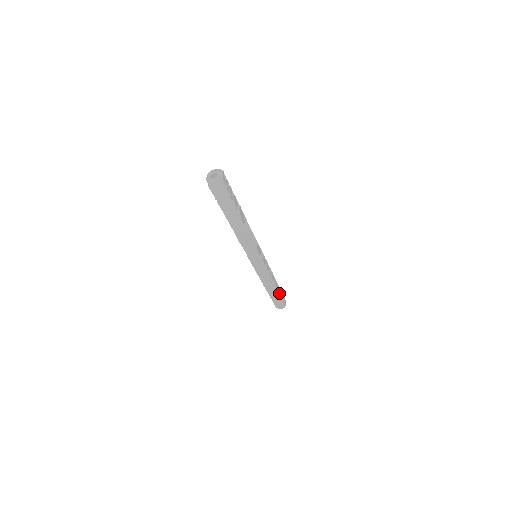
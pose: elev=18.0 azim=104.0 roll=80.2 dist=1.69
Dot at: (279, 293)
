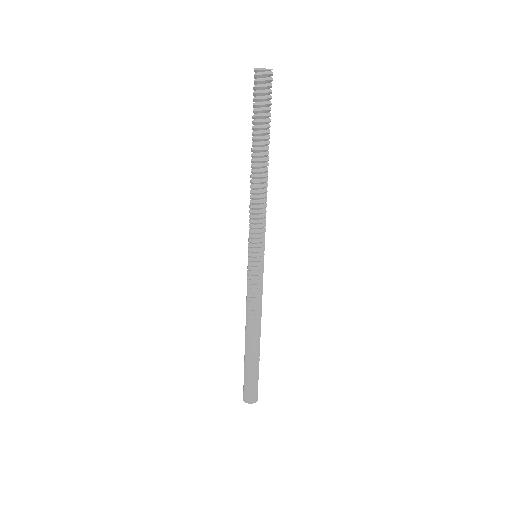
Dot at: occluded
